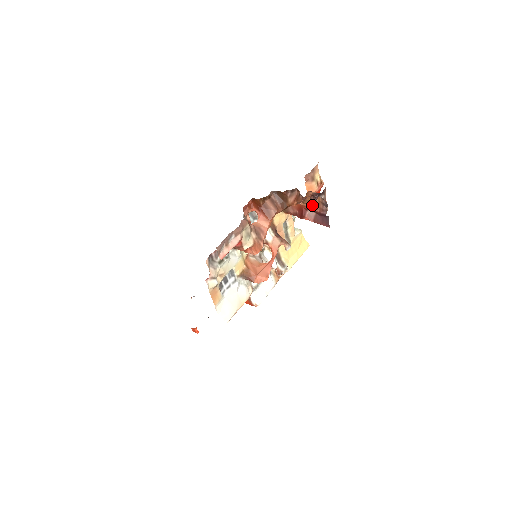
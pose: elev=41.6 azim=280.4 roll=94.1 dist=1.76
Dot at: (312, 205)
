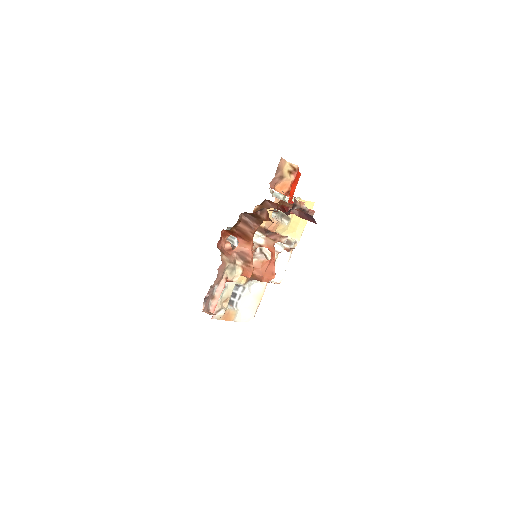
Dot at: (290, 206)
